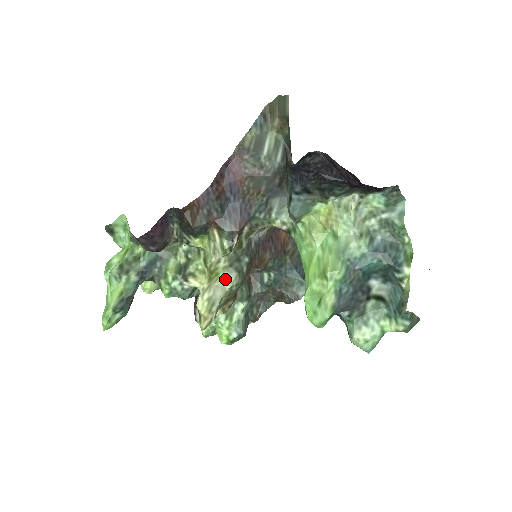
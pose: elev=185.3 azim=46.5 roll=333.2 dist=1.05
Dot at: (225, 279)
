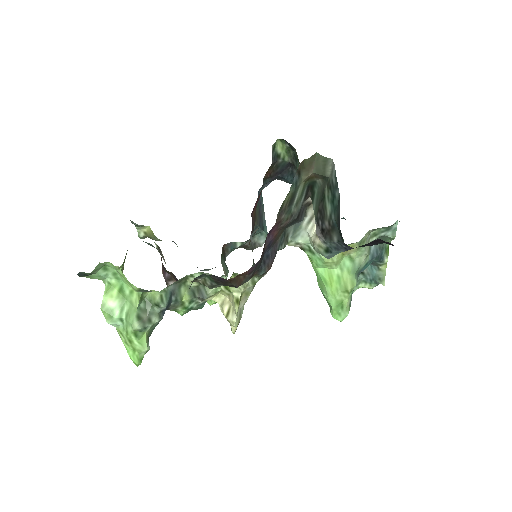
Dot at: (246, 293)
